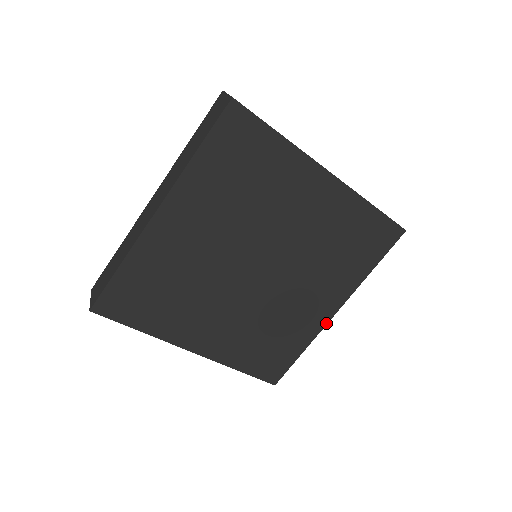
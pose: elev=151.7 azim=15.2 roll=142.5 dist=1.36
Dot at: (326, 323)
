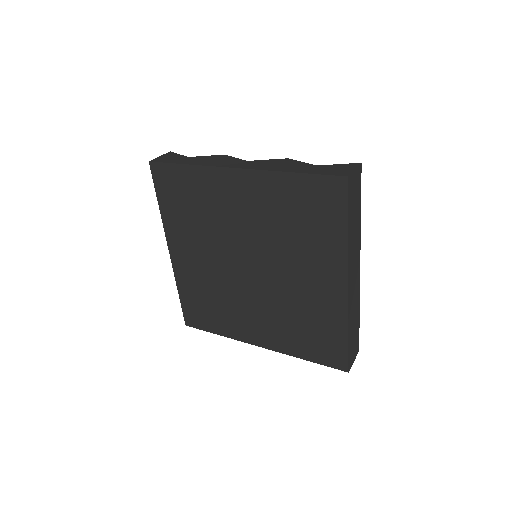
Dot at: (347, 300)
